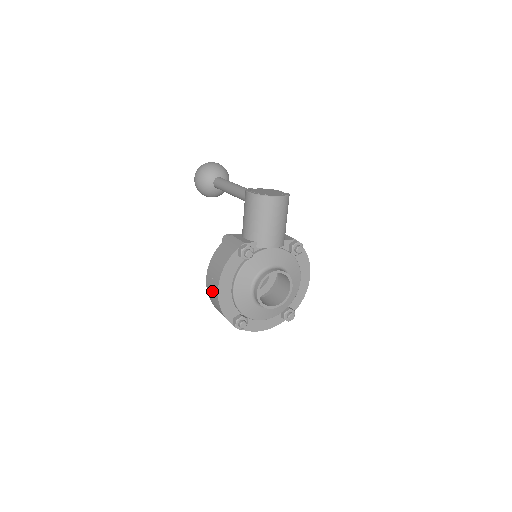
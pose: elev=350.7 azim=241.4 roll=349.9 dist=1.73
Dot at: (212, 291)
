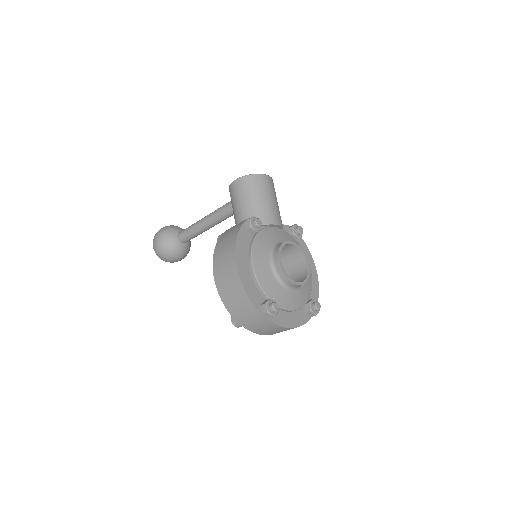
Dot at: (227, 279)
